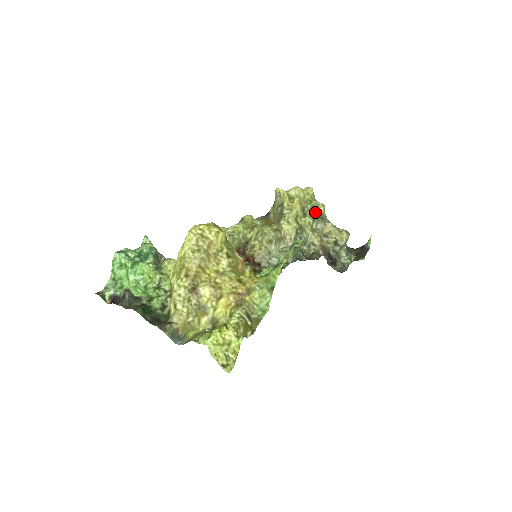
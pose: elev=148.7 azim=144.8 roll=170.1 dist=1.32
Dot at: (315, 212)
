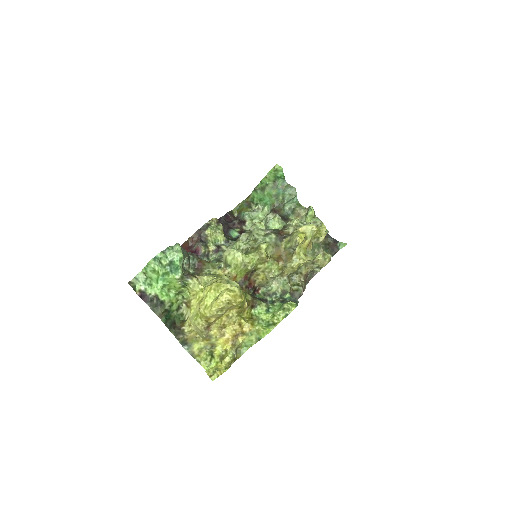
Dot at: (317, 240)
